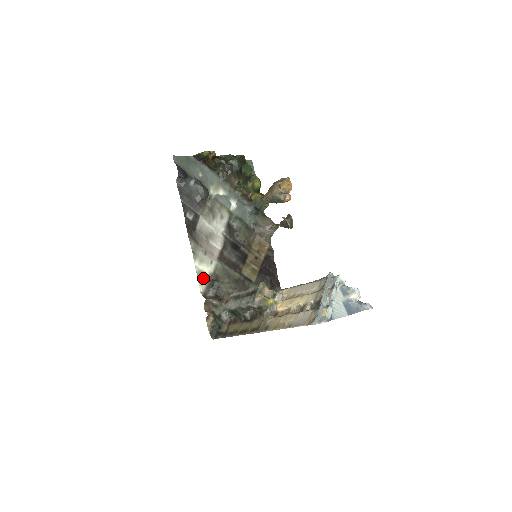
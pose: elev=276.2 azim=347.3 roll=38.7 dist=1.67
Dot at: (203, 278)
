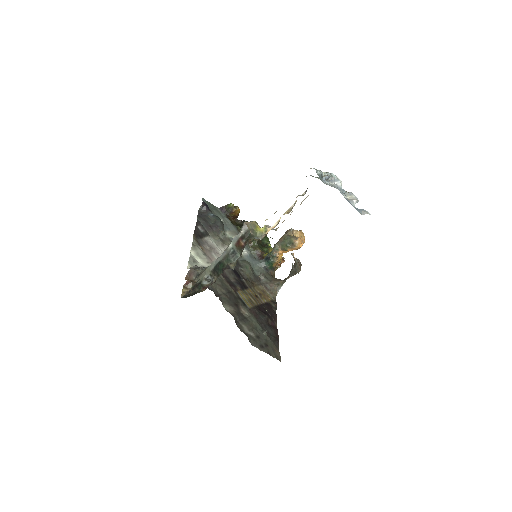
Dot at: (195, 263)
